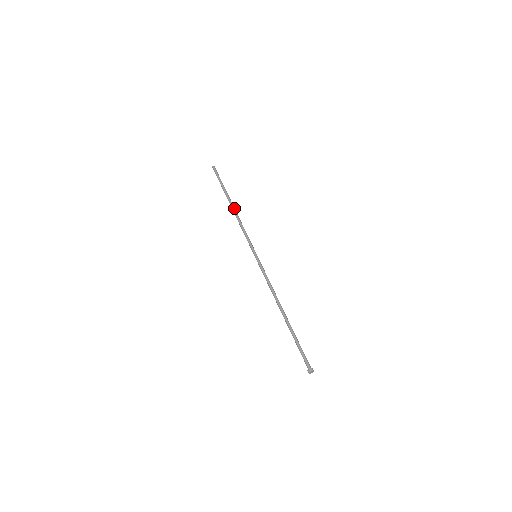
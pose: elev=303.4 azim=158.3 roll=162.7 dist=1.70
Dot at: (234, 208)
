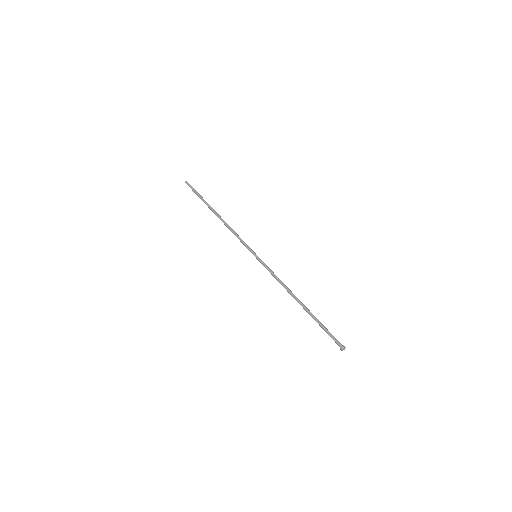
Dot at: (219, 217)
